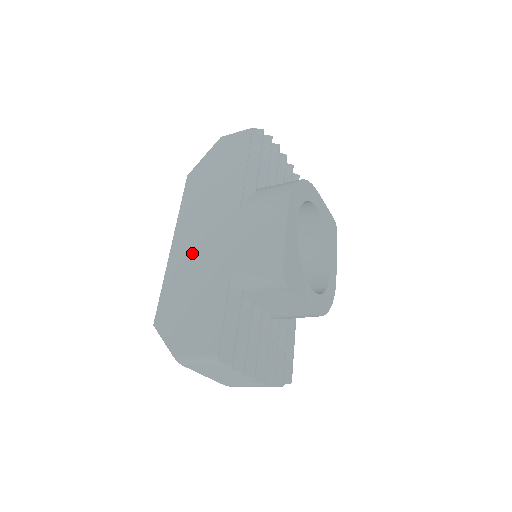
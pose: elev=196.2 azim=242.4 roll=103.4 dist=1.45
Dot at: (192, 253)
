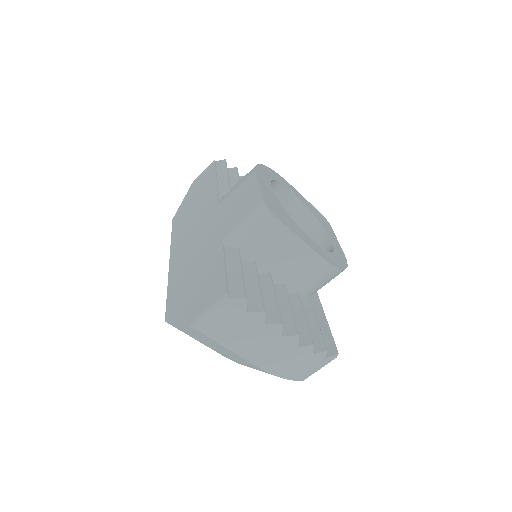
Dot at: (187, 254)
